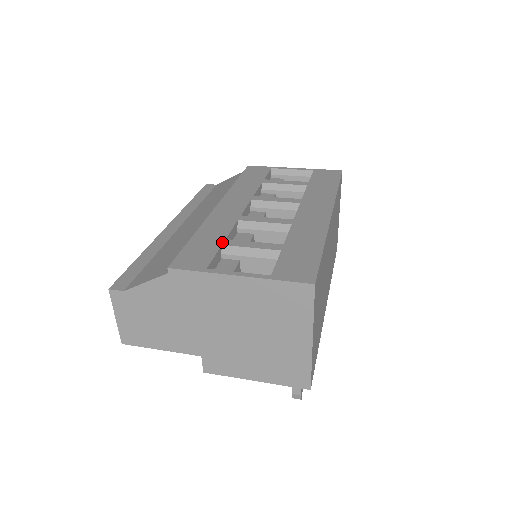
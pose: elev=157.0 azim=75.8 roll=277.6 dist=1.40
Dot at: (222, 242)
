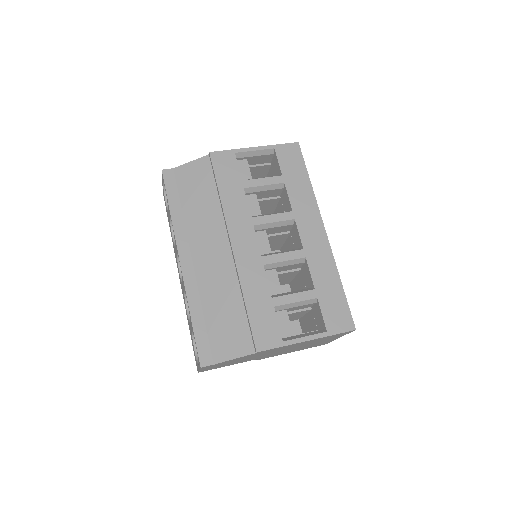
Dot at: (272, 303)
